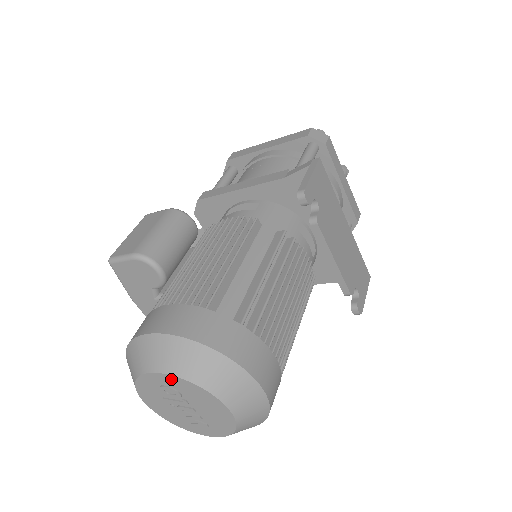
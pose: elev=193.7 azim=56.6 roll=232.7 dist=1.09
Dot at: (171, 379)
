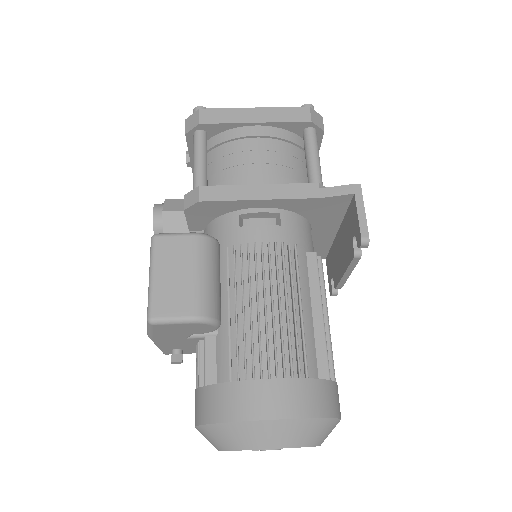
Dot at: occluded
